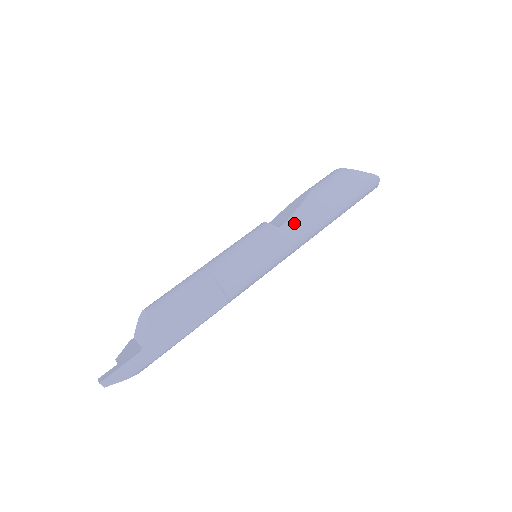
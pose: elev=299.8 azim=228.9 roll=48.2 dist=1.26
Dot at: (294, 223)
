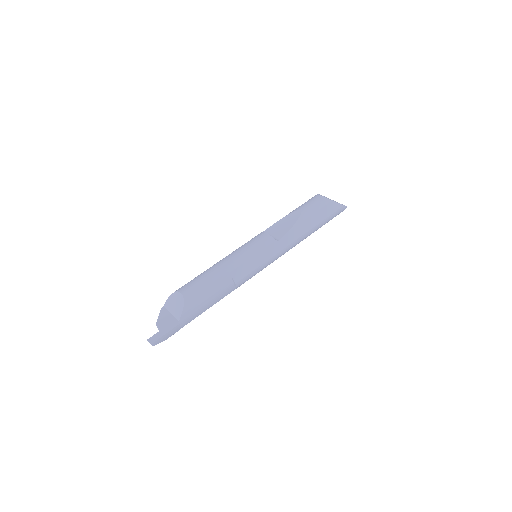
Dot at: (288, 239)
